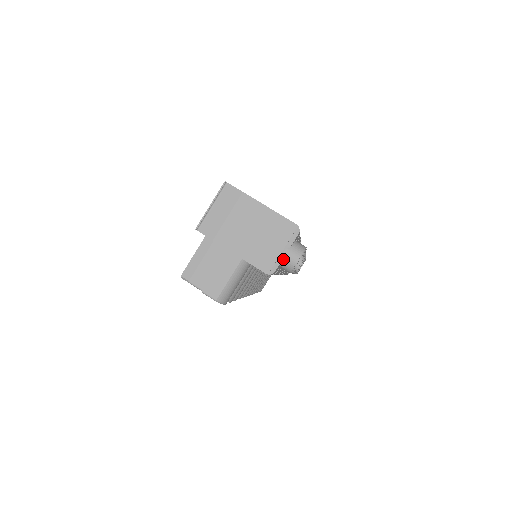
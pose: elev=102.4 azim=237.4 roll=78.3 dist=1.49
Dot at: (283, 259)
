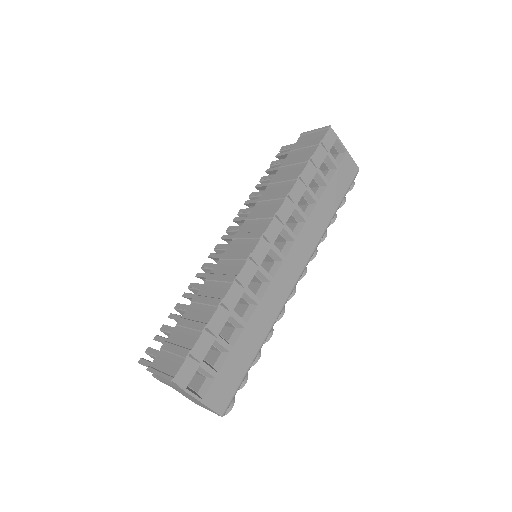
Dot at: occluded
